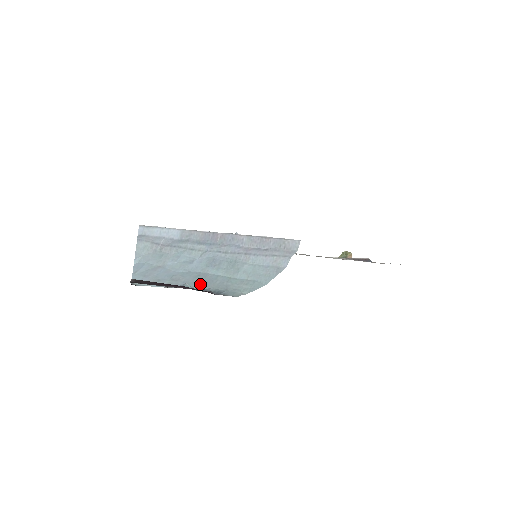
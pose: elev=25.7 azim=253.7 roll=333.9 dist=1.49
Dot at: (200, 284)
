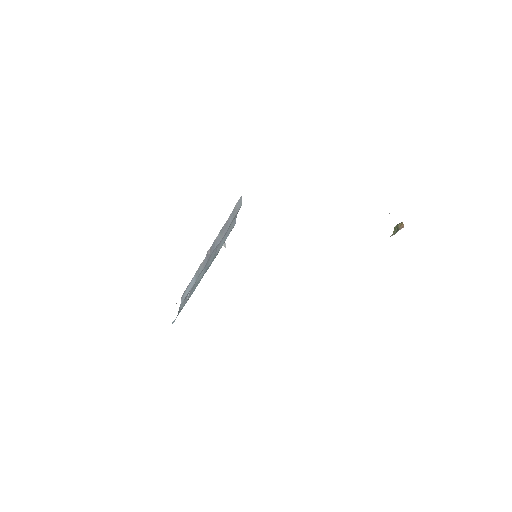
Dot at: occluded
